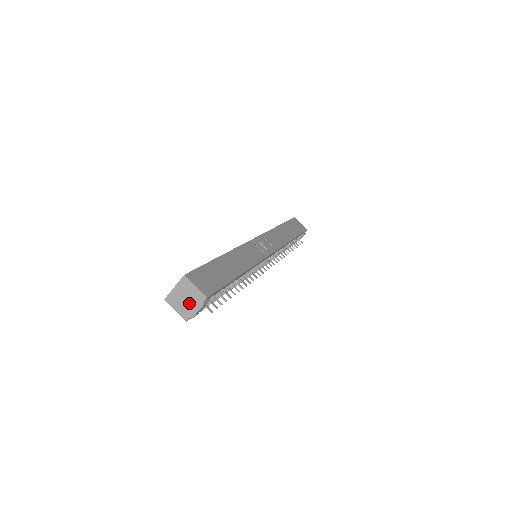
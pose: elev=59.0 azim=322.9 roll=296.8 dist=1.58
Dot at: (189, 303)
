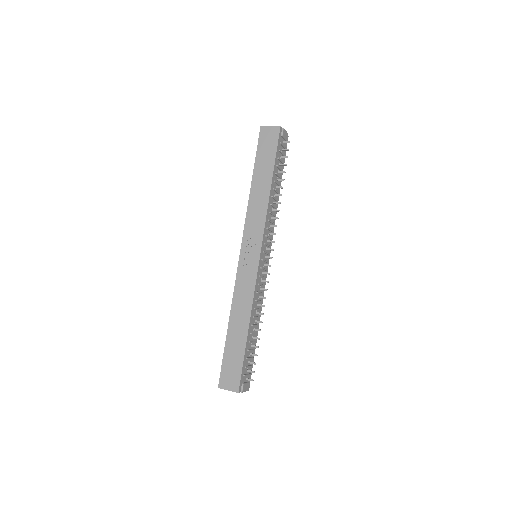
Dot at: occluded
